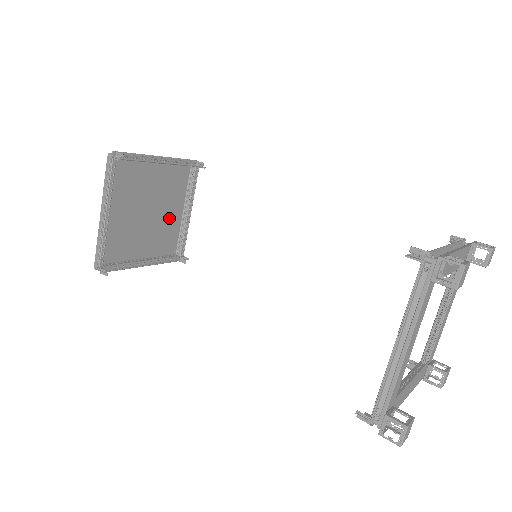
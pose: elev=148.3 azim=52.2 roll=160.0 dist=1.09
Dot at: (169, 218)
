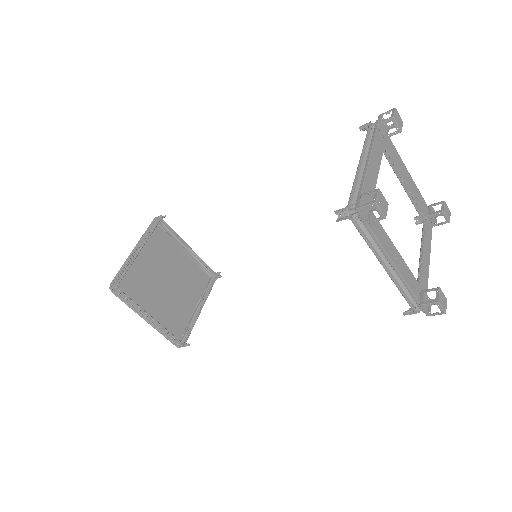
Dot at: (182, 304)
